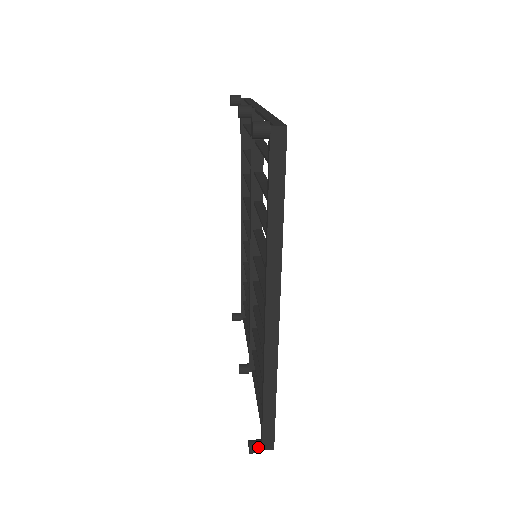
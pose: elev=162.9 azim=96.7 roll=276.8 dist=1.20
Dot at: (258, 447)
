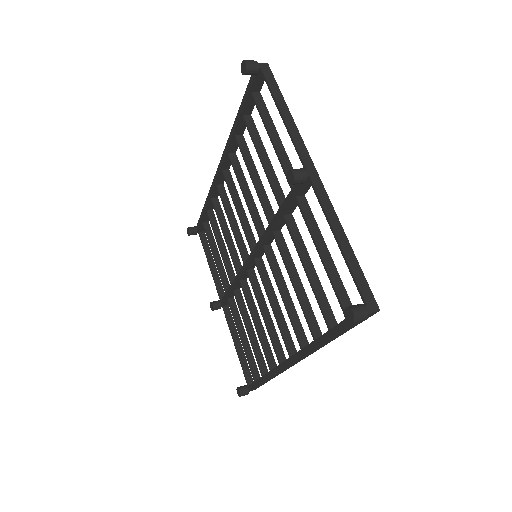
Dot at: (246, 393)
